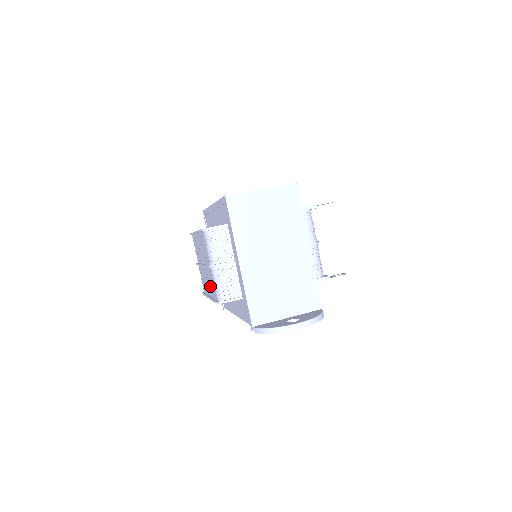
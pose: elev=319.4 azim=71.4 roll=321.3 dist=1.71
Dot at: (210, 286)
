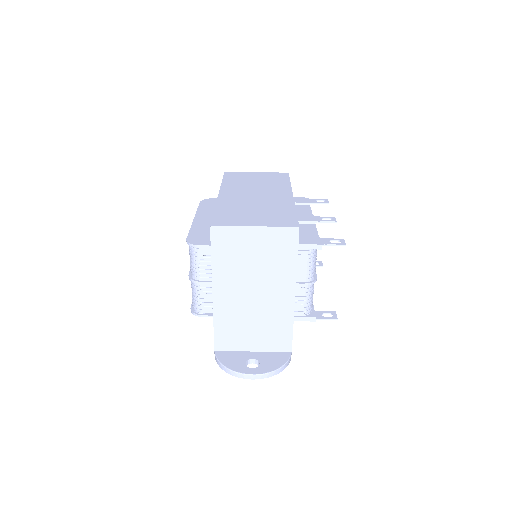
Dot at: occluded
